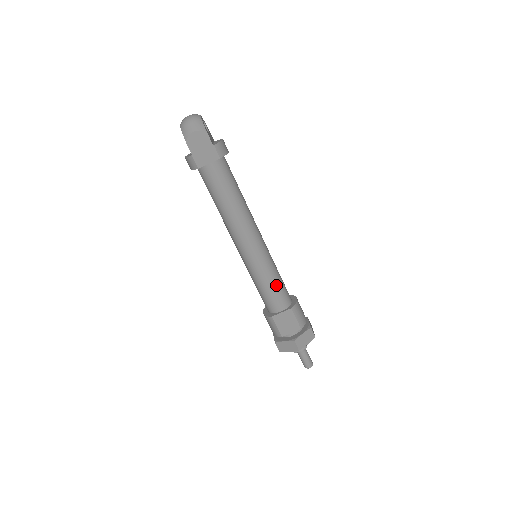
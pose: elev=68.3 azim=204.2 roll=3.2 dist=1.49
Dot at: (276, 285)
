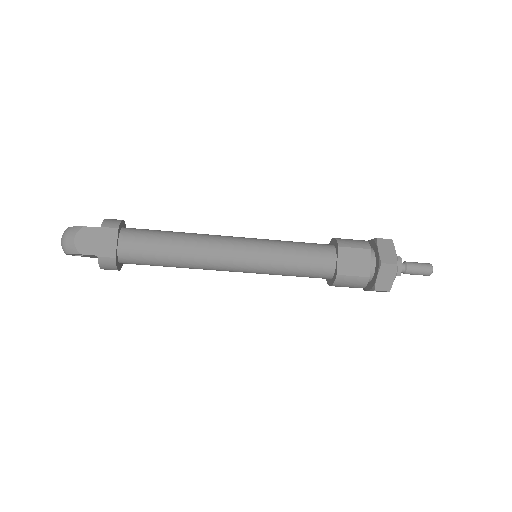
Dot at: (300, 249)
